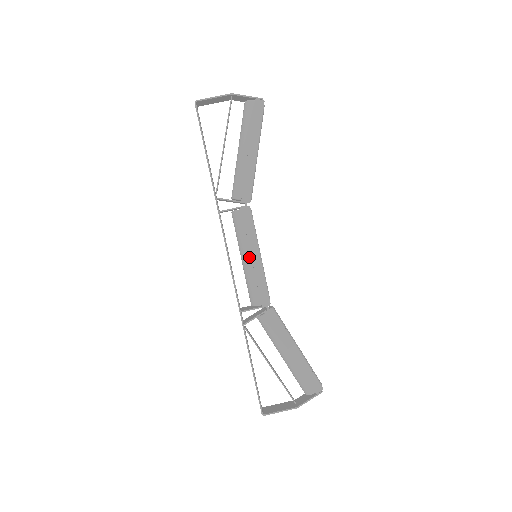
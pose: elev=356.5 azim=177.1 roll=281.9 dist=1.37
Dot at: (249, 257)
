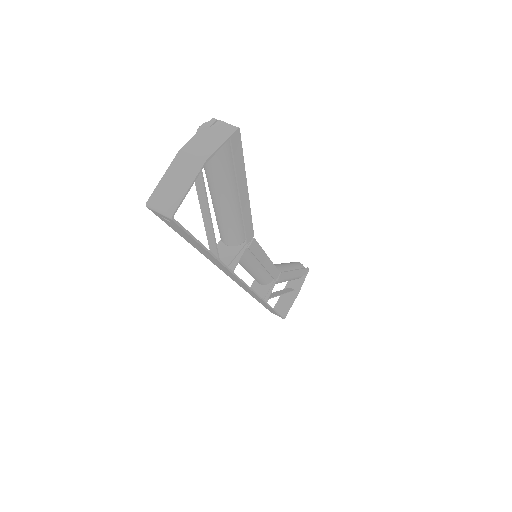
Dot at: (260, 267)
